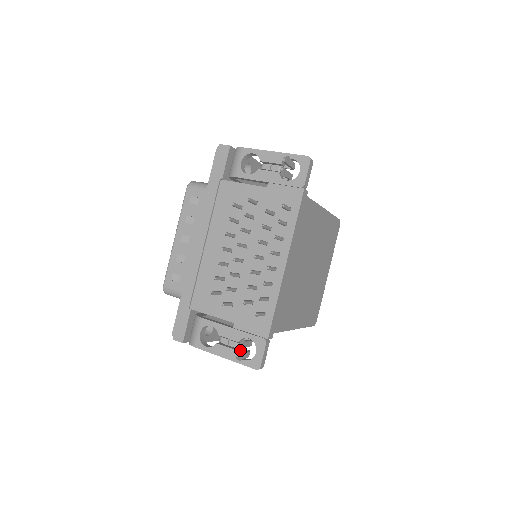
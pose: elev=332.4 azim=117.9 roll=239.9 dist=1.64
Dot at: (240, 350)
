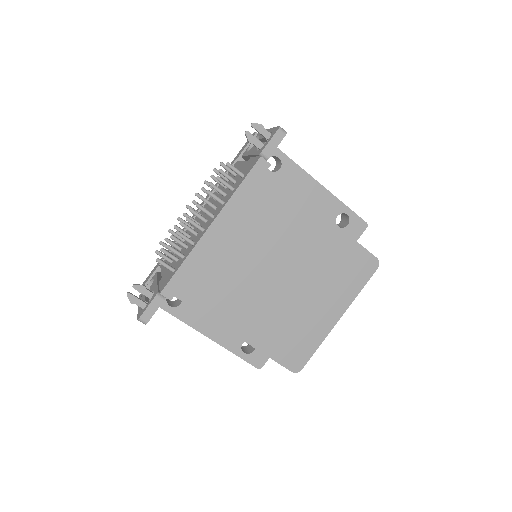
Dot at: occluded
